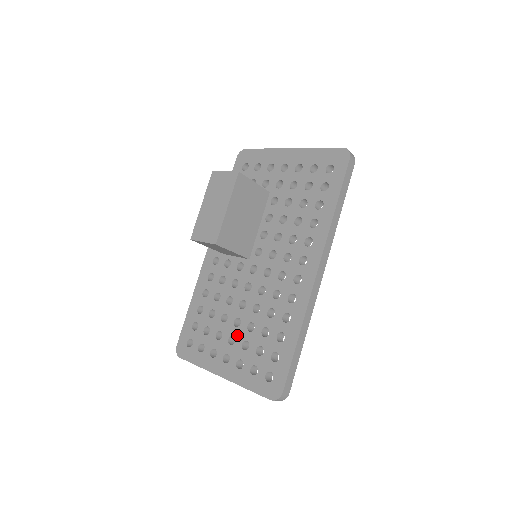
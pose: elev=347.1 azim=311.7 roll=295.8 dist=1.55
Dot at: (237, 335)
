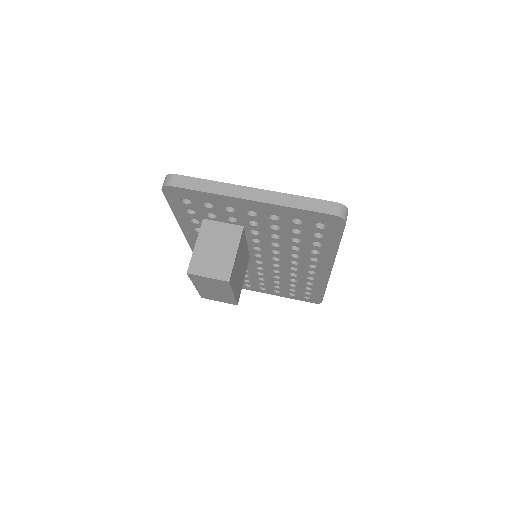
Dot at: (266, 283)
